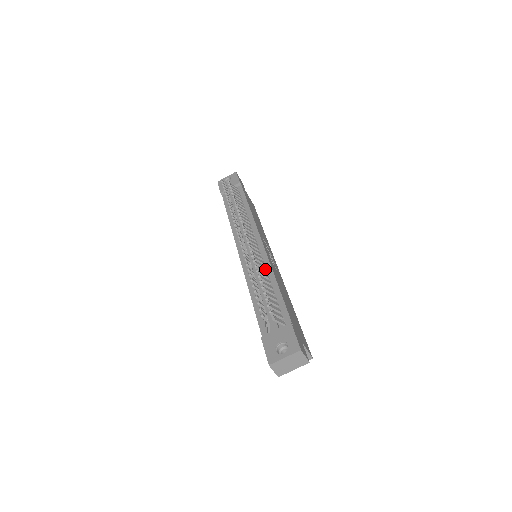
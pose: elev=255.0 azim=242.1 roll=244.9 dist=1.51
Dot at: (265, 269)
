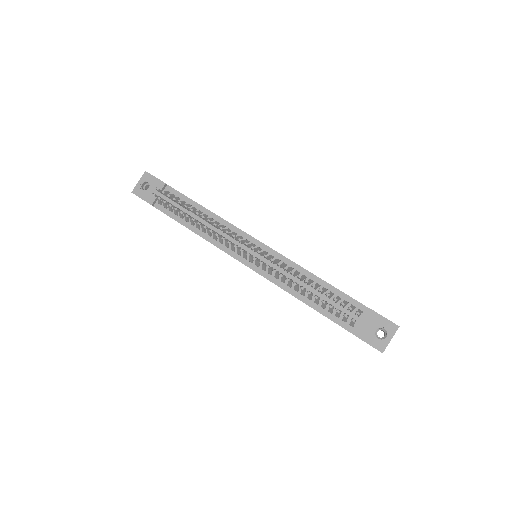
Dot at: (293, 270)
